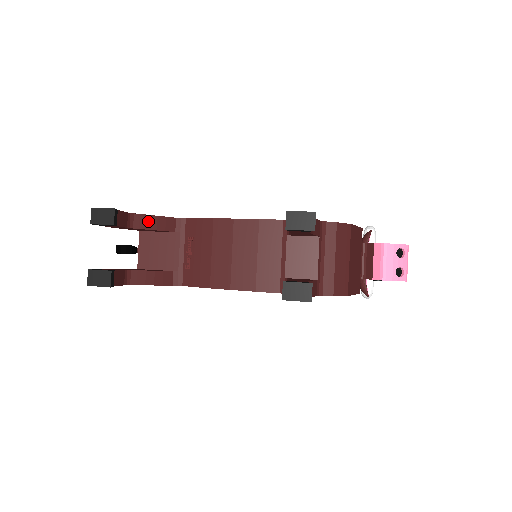
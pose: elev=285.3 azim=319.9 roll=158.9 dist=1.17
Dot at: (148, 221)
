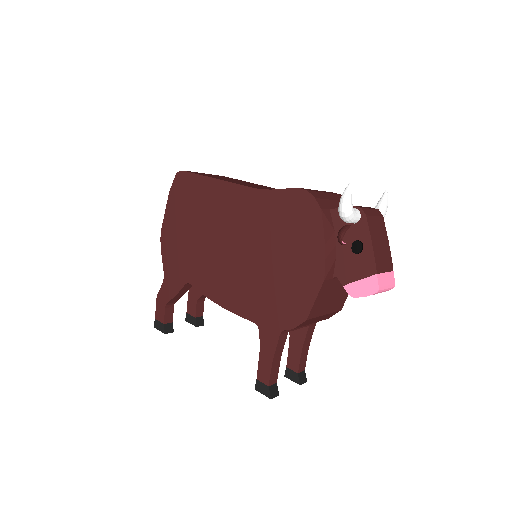
Dot at: (177, 297)
